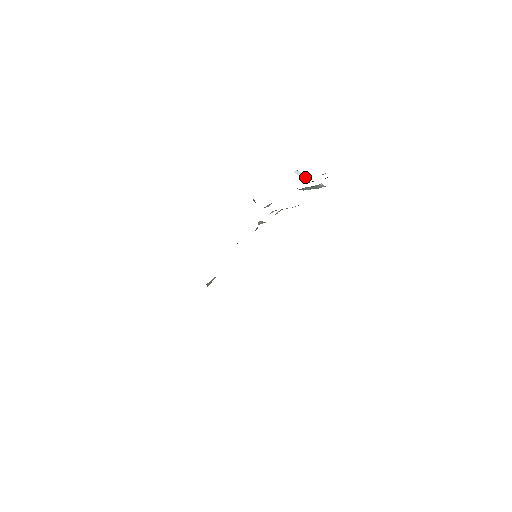
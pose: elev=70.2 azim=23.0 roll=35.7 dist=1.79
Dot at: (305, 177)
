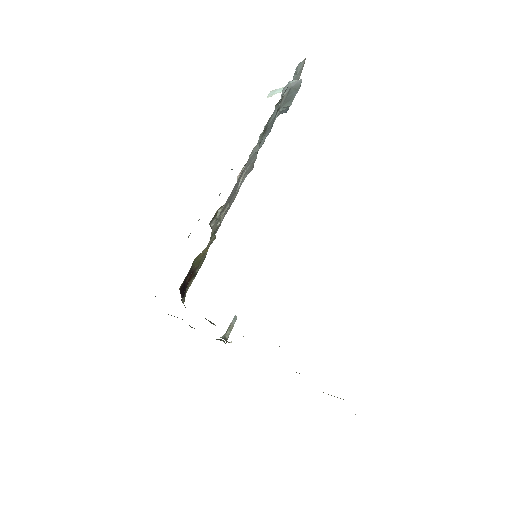
Dot at: occluded
